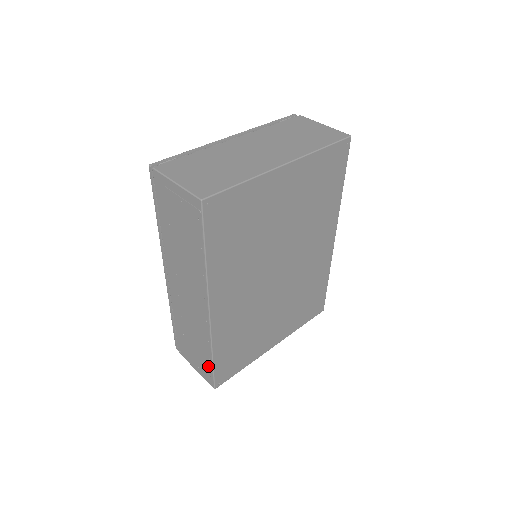
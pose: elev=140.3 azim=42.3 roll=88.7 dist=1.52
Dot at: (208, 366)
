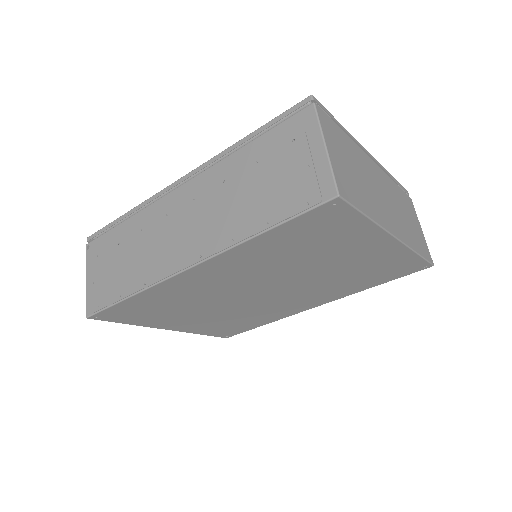
Dot at: (110, 297)
